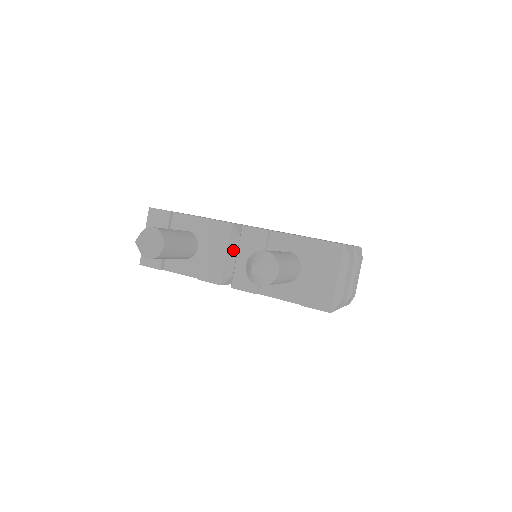
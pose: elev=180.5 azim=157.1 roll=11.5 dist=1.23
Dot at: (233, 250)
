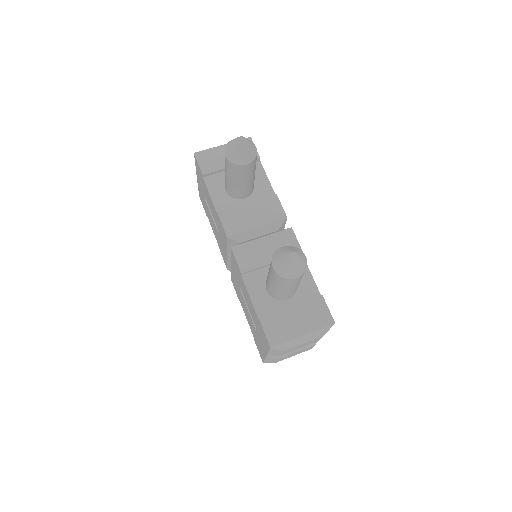
Dot at: (263, 231)
